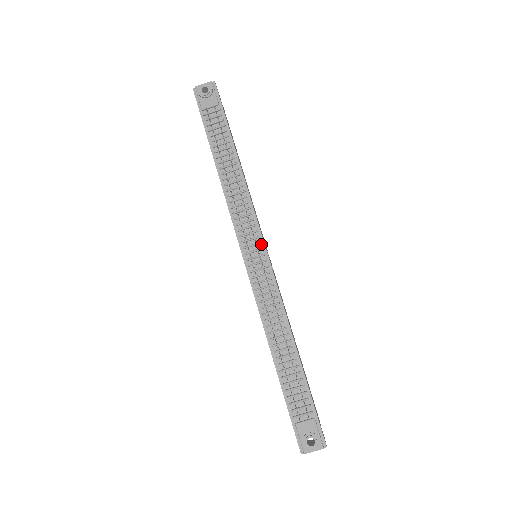
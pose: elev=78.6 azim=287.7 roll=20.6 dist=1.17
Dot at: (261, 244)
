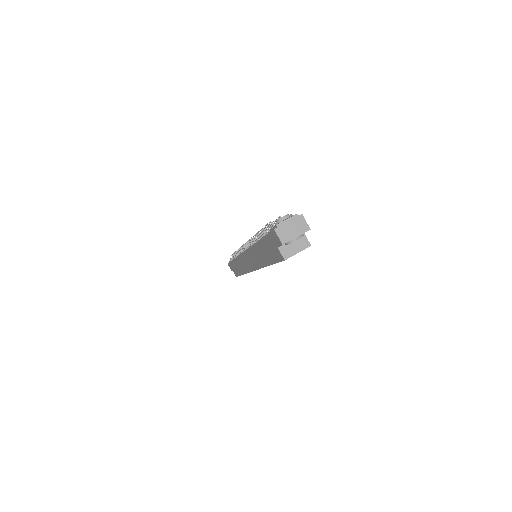
Dot at: occluded
